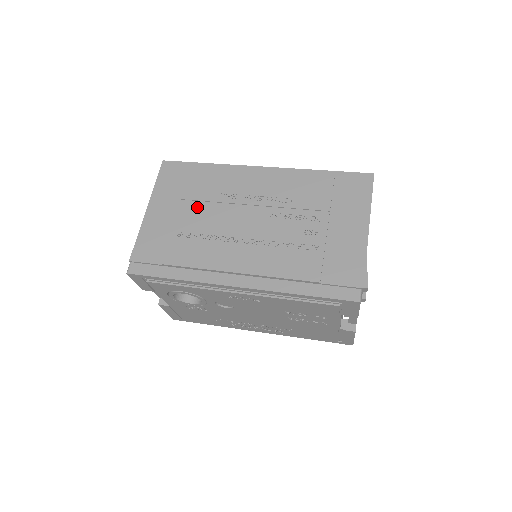
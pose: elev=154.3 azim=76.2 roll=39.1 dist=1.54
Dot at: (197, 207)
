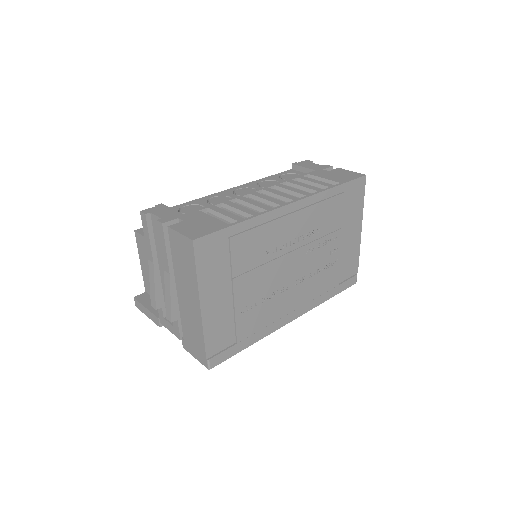
Dot at: (250, 277)
